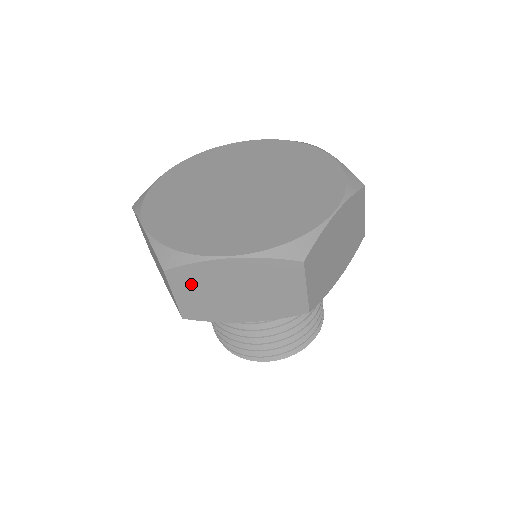
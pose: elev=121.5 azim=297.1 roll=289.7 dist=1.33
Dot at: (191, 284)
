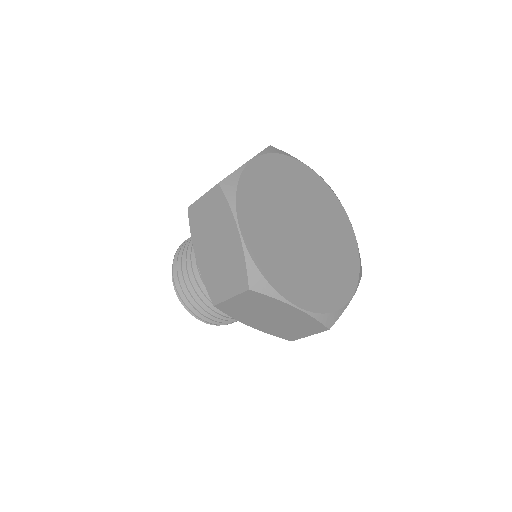
Dot at: occluded
